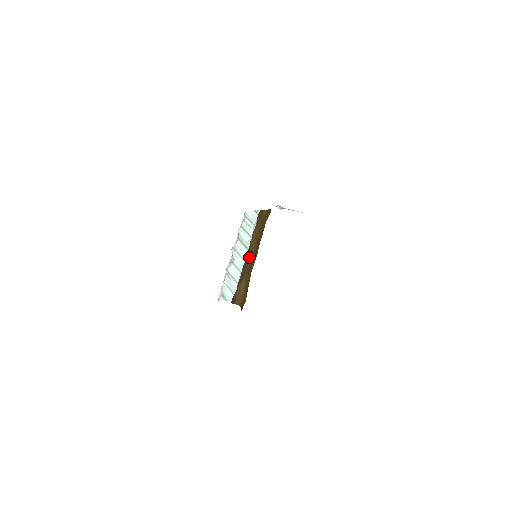
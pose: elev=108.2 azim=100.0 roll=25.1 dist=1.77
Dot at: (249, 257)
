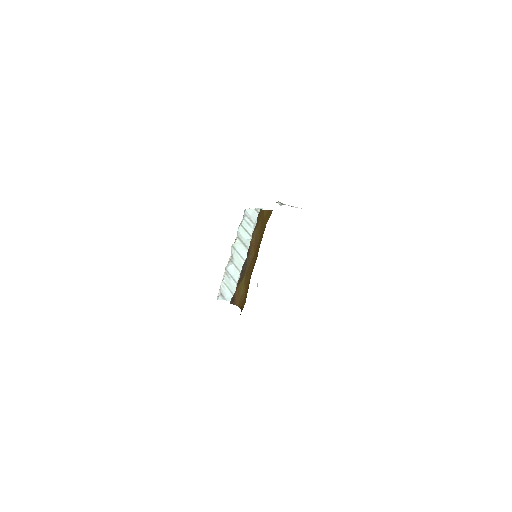
Dot at: (249, 257)
